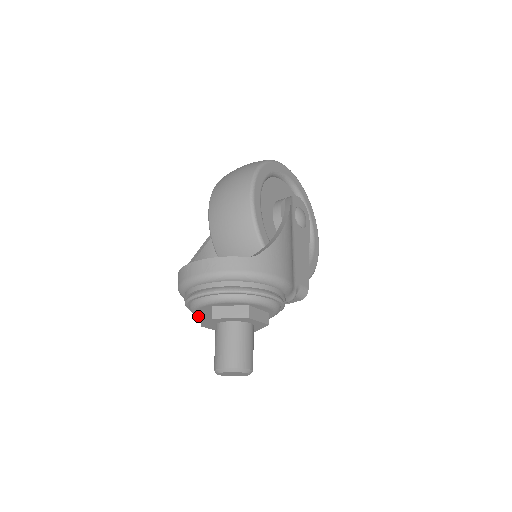
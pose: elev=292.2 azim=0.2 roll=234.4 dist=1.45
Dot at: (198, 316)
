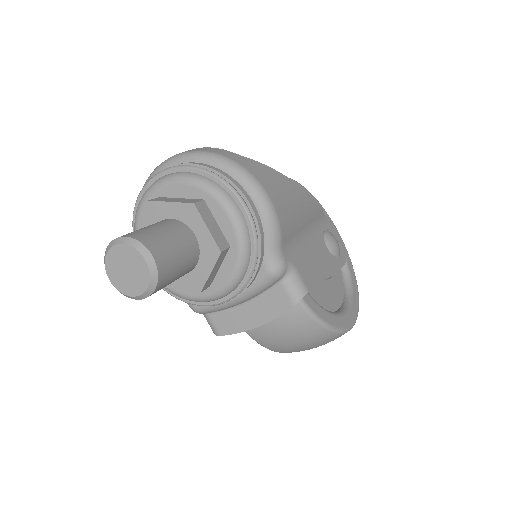
Dot at: occluded
